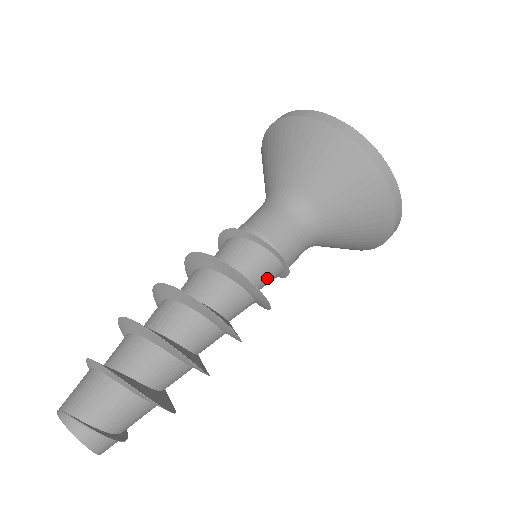
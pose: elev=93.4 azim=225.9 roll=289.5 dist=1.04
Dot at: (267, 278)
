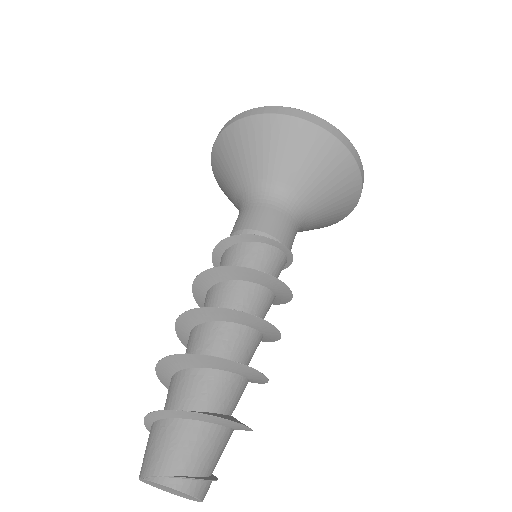
Dot at: (278, 276)
